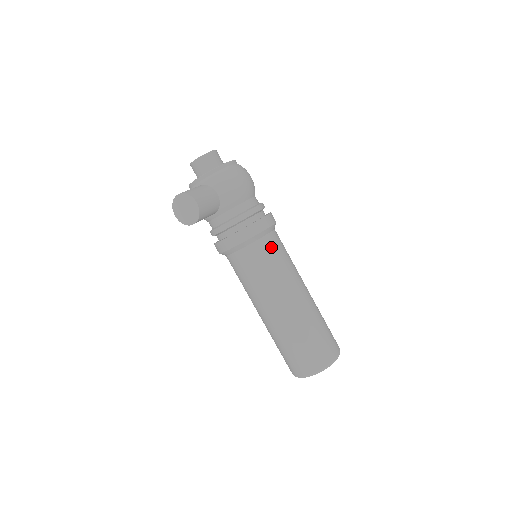
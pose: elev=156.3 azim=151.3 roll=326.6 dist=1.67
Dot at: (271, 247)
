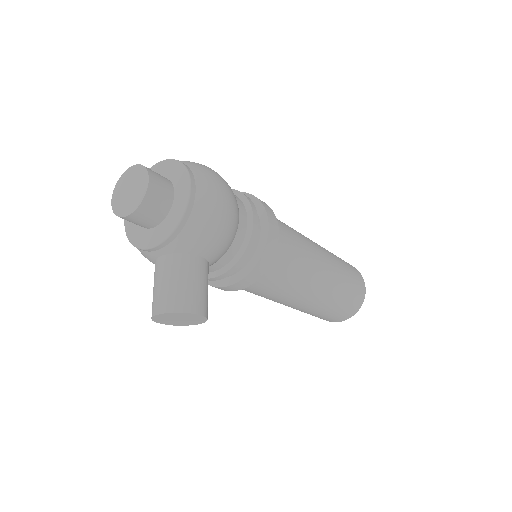
Dot at: (285, 256)
